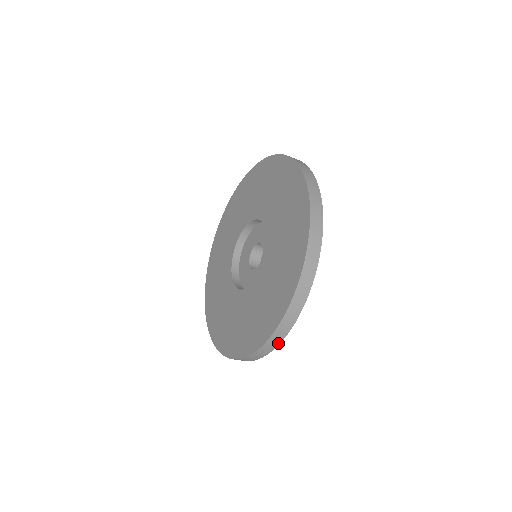
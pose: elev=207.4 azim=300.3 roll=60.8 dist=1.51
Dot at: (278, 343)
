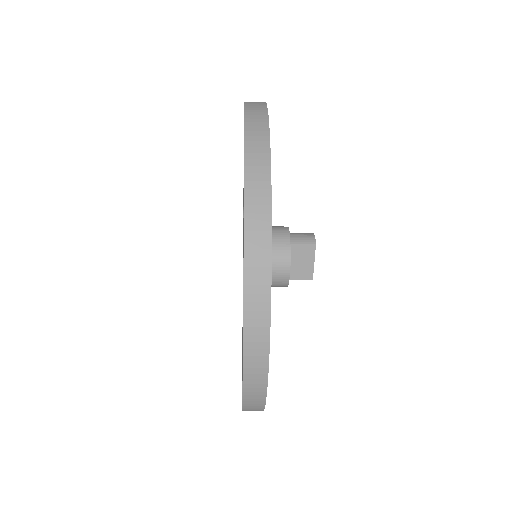
Dot at: (261, 410)
